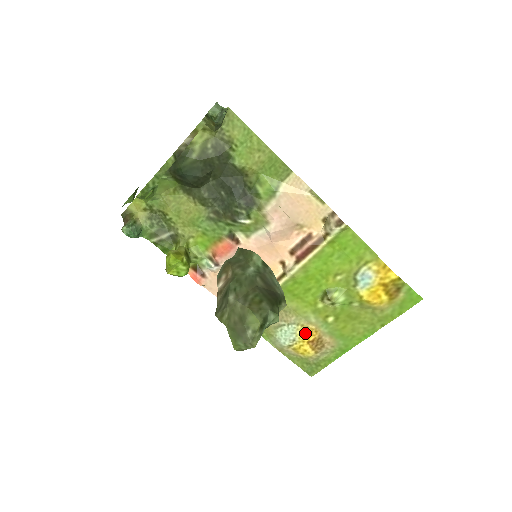
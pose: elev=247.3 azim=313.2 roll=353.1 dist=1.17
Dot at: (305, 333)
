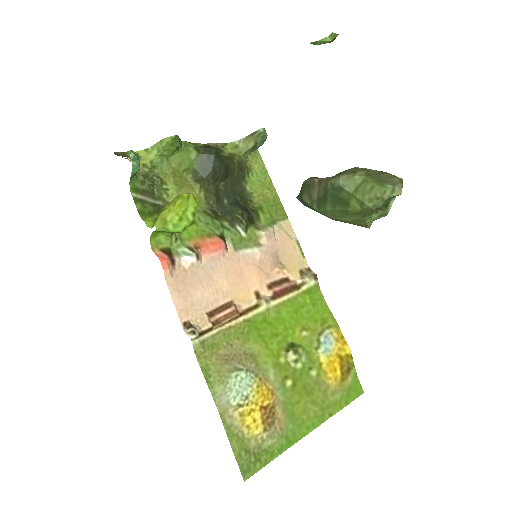
Dot at: (261, 391)
